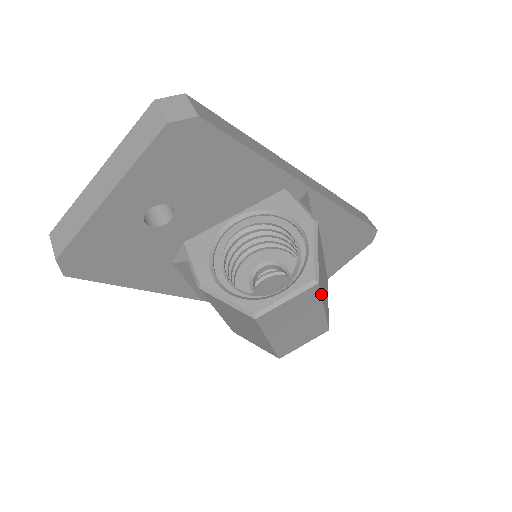
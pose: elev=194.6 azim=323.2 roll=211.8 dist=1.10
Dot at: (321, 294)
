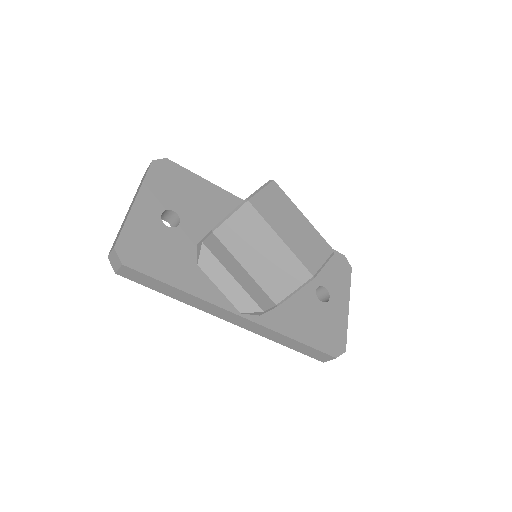
Dot at: (286, 195)
